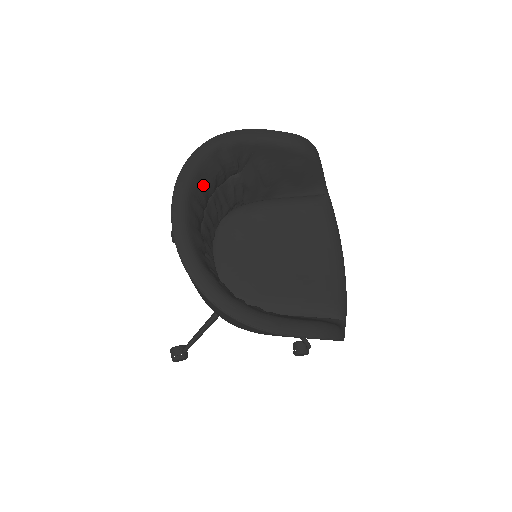
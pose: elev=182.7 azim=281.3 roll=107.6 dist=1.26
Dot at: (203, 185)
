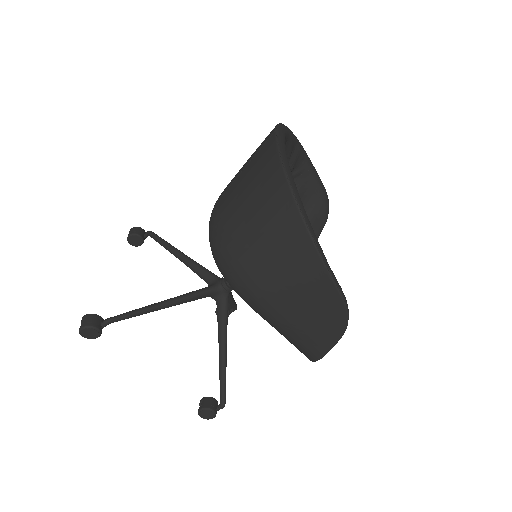
Dot at: occluded
